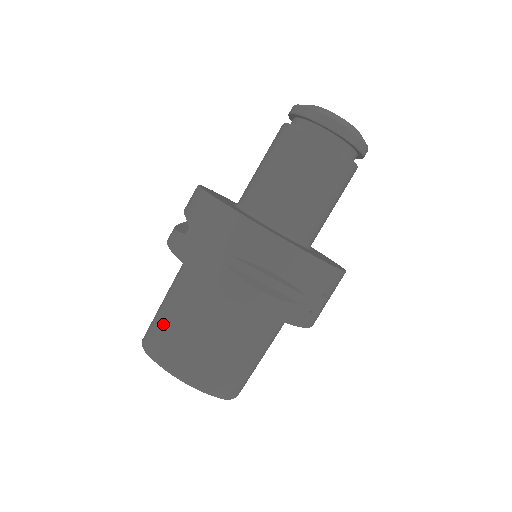
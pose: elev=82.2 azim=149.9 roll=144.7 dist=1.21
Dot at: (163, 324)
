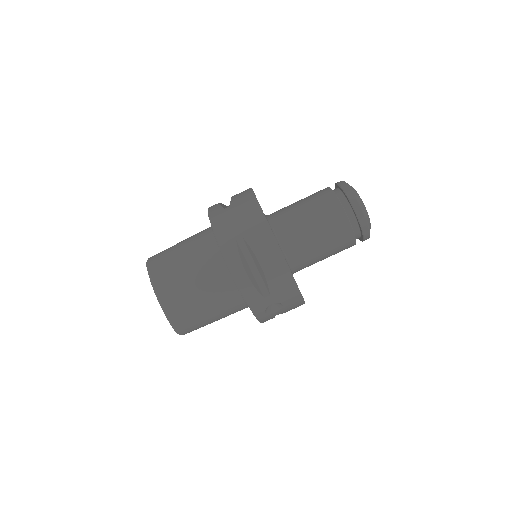
Dot at: (170, 255)
